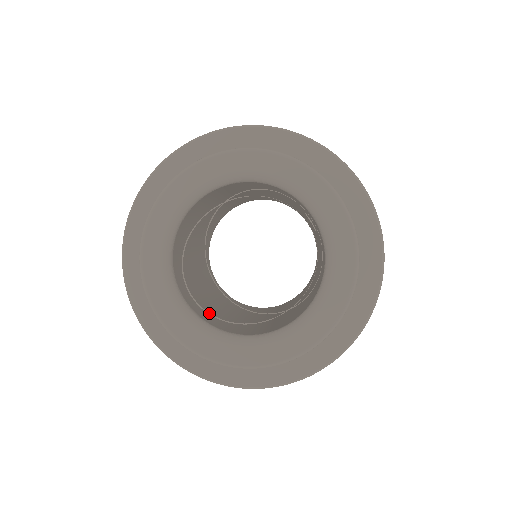
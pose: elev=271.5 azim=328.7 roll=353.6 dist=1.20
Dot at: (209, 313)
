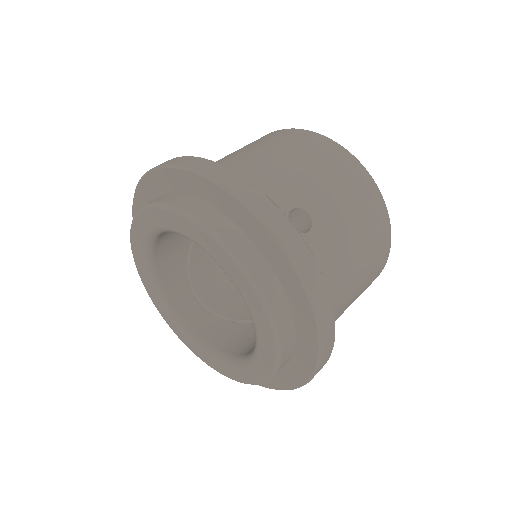
Dot at: (218, 314)
